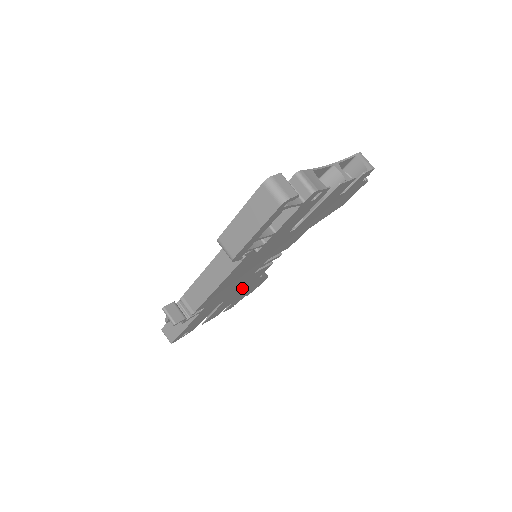
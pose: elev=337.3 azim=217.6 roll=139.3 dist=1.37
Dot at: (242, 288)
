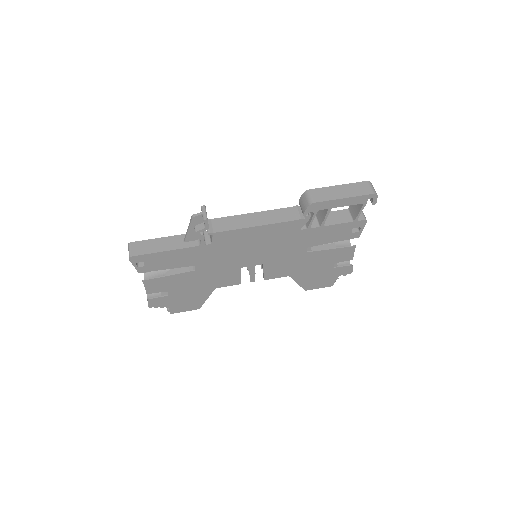
Dot at: (208, 279)
